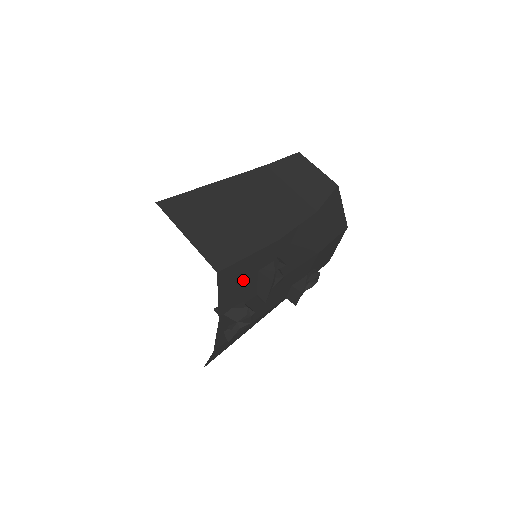
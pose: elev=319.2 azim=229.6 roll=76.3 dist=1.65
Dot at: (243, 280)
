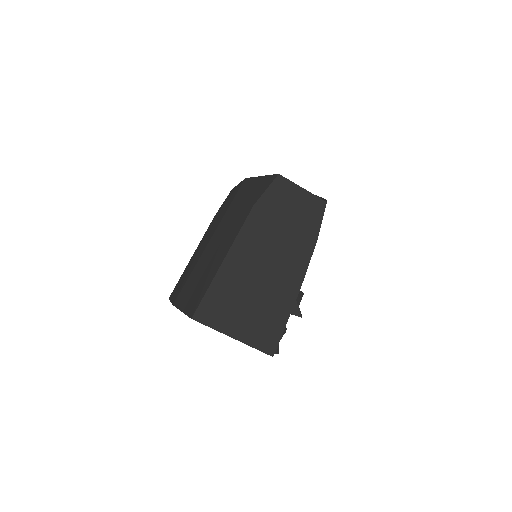
Dot at: occluded
